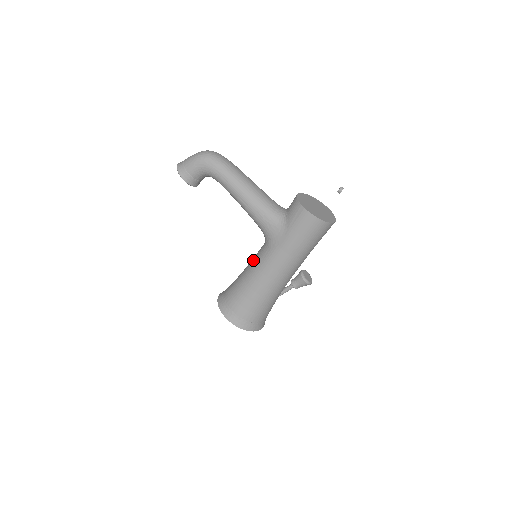
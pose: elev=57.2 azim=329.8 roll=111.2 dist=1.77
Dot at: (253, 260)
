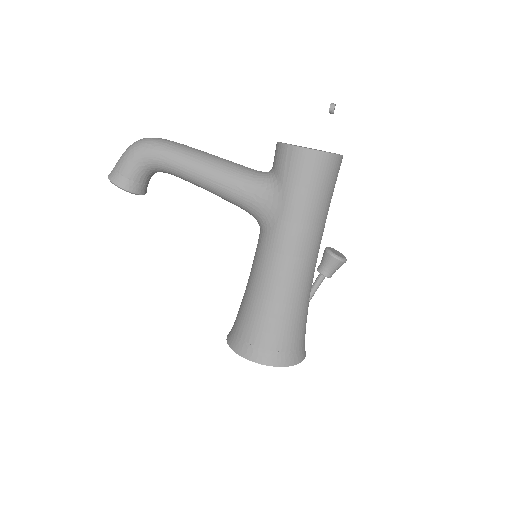
Dot at: (254, 260)
